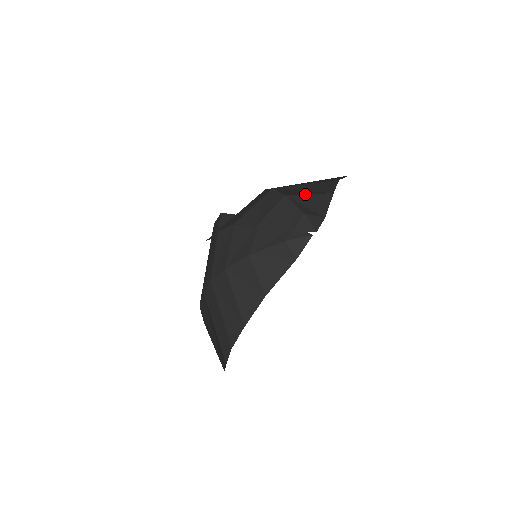
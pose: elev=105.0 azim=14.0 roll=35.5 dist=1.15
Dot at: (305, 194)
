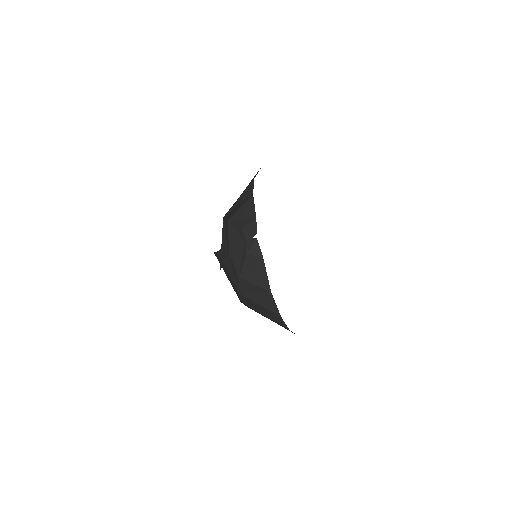
Dot at: (238, 209)
